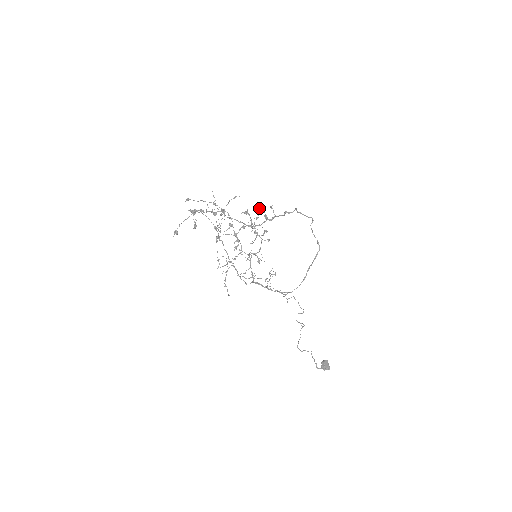
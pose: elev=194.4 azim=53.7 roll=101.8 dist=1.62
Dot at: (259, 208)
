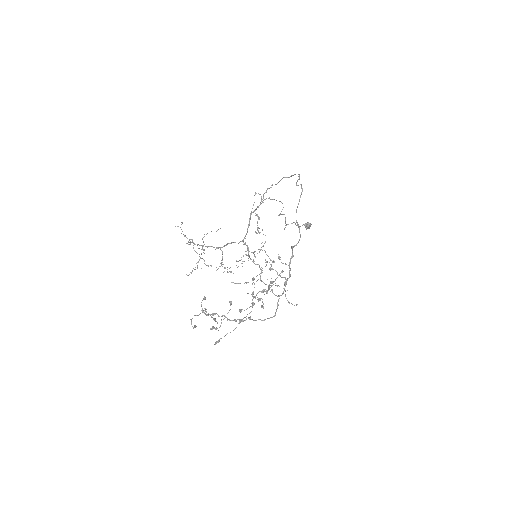
Dot at: occluded
